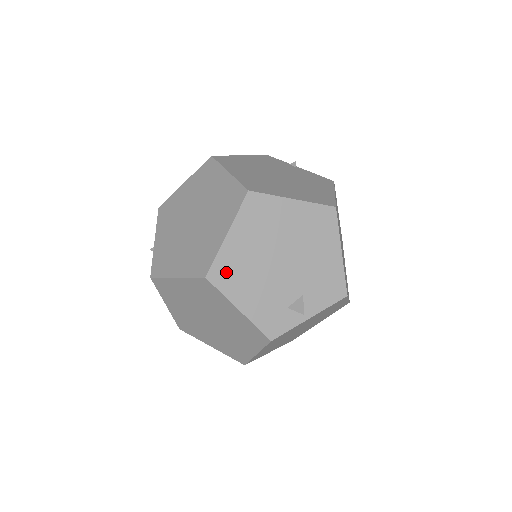
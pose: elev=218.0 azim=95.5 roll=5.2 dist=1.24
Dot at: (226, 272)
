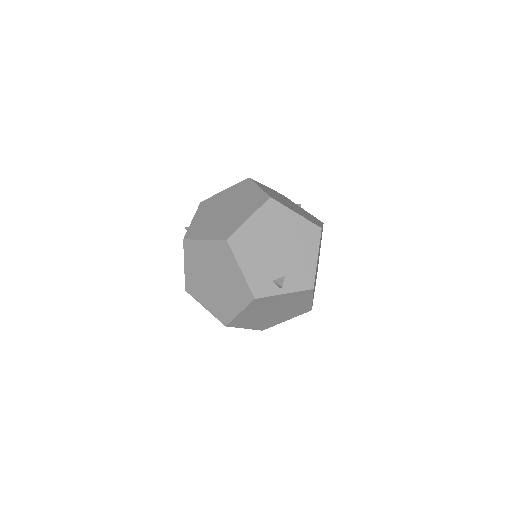
Dot at: (240, 242)
